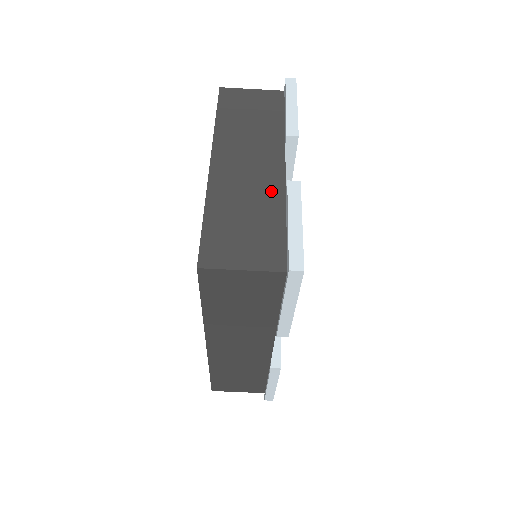
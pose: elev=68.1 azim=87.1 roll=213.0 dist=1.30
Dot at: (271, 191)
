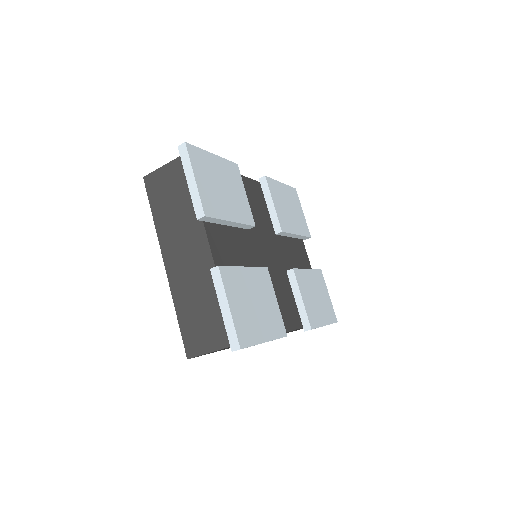
Dot at: (207, 275)
